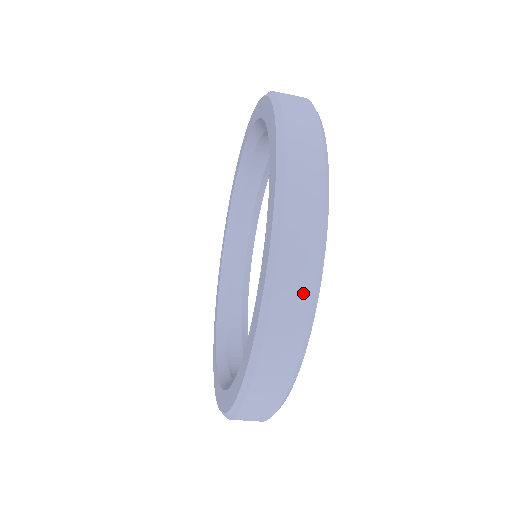
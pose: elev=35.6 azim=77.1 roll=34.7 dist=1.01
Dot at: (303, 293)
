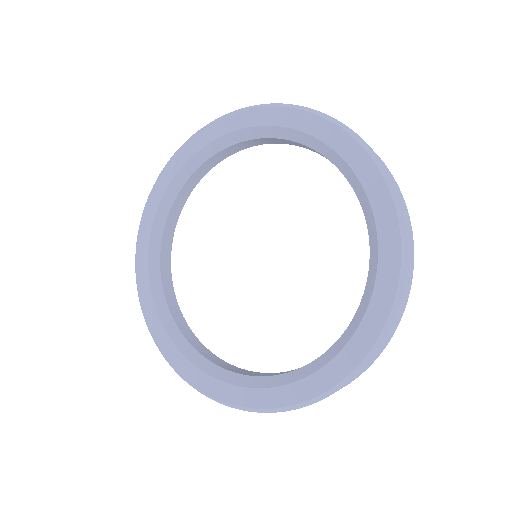
Dot at: occluded
